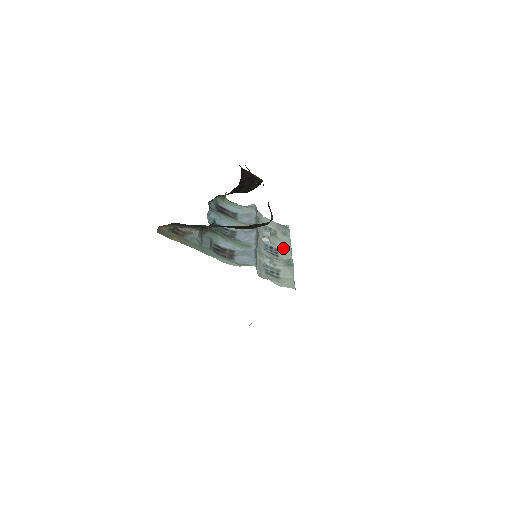
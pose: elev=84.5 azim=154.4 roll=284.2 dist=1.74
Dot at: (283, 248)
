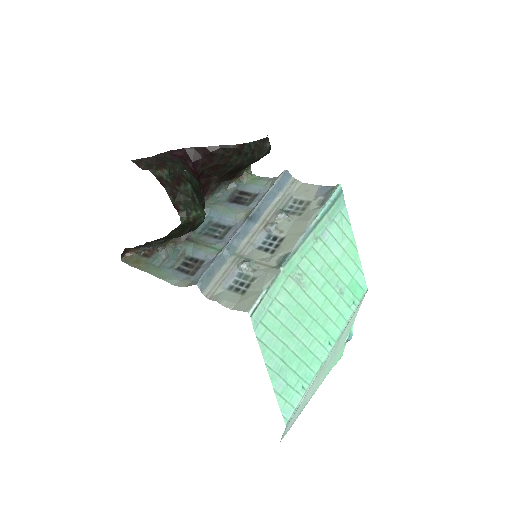
Dot at: (292, 235)
